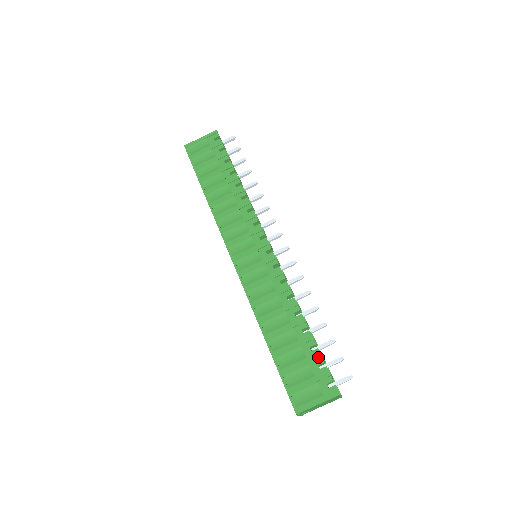
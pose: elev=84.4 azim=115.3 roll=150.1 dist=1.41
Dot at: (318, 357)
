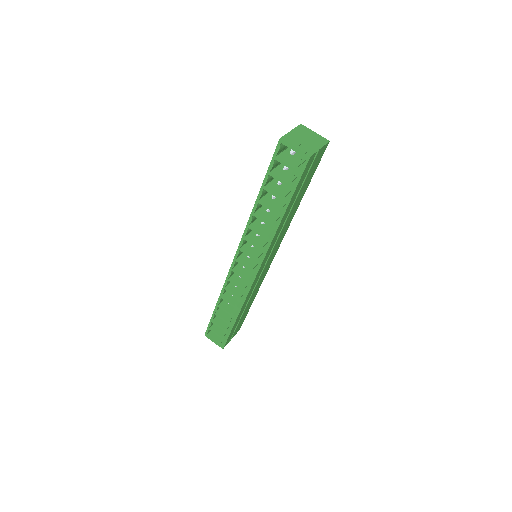
Dot at: occluded
